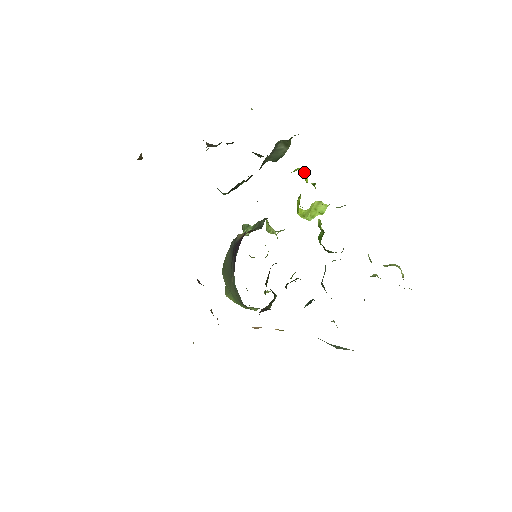
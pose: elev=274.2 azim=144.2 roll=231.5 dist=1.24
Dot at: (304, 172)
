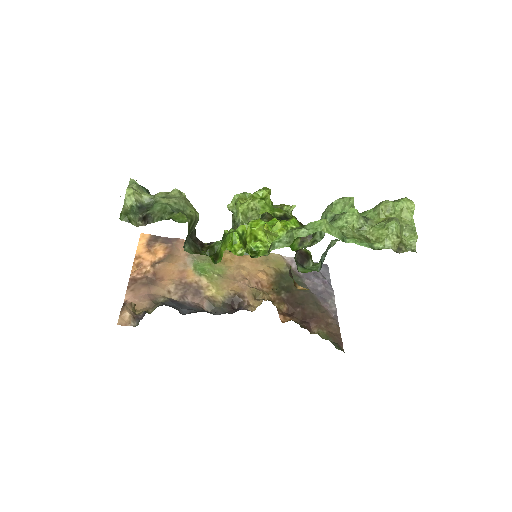
Dot at: (229, 245)
